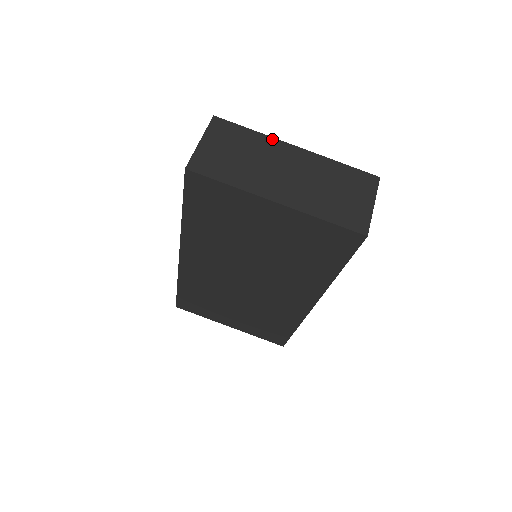
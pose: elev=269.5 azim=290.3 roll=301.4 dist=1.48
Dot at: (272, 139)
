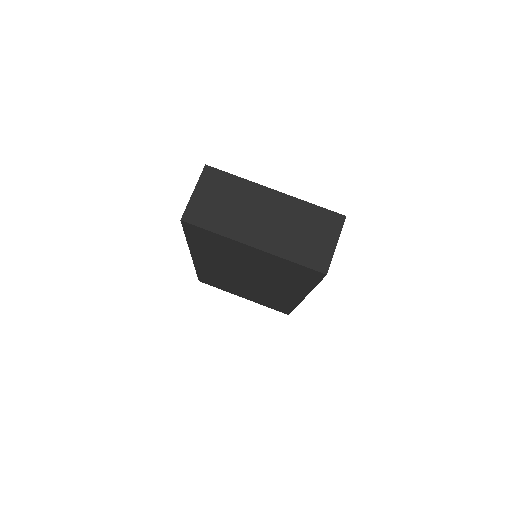
Dot at: (254, 184)
